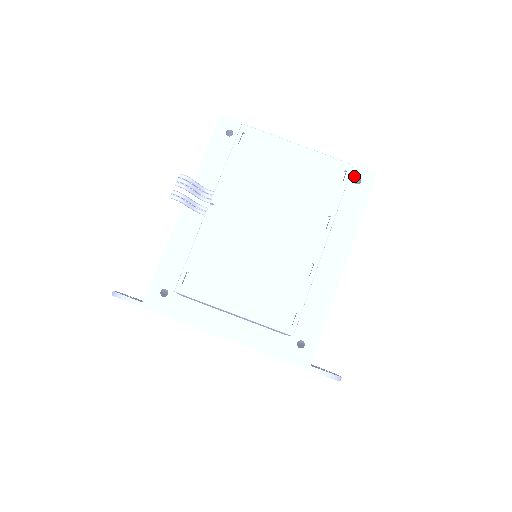
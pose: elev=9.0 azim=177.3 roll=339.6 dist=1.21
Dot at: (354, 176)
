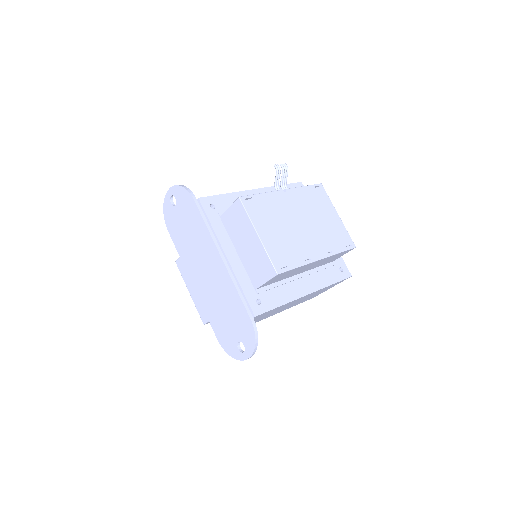
Dot at: (341, 266)
